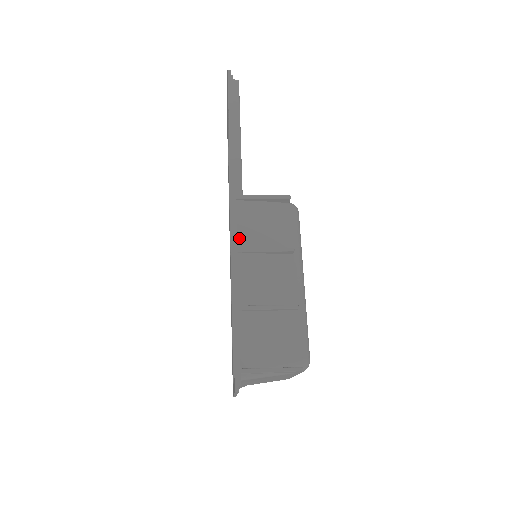
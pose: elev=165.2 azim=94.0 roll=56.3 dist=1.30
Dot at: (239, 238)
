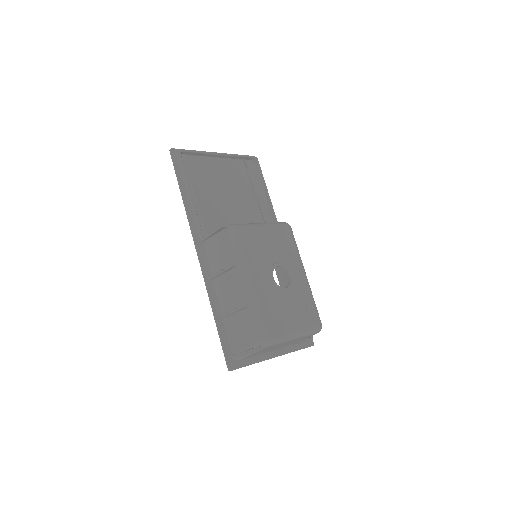
Dot at: (210, 269)
